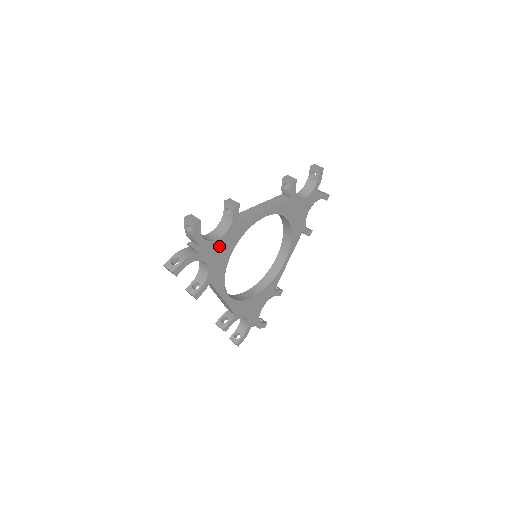
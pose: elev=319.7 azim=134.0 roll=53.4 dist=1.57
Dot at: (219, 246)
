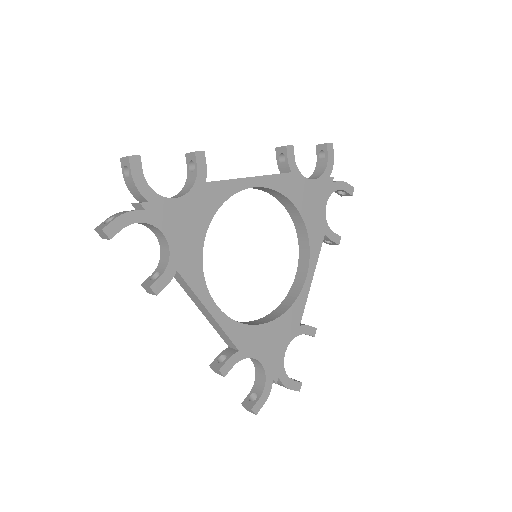
Dot at: (182, 211)
